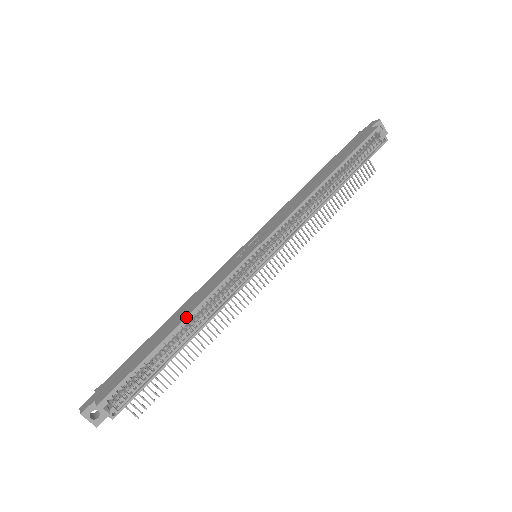
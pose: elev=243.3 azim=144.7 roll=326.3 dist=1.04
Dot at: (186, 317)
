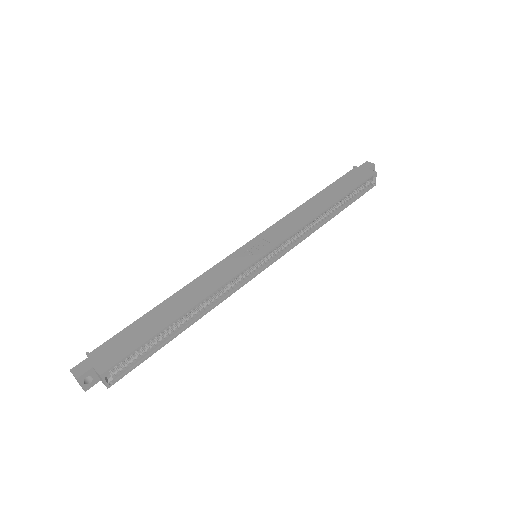
Dot at: (197, 304)
